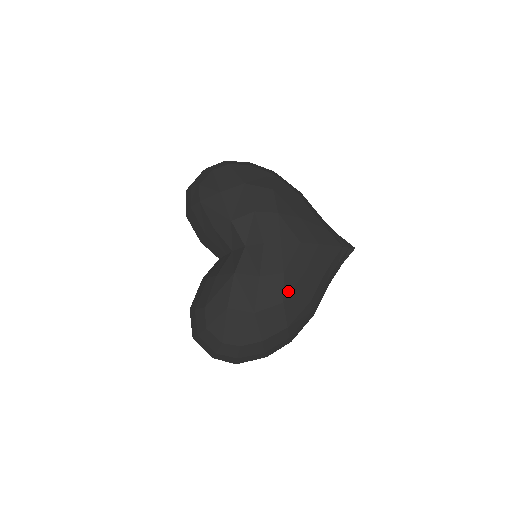
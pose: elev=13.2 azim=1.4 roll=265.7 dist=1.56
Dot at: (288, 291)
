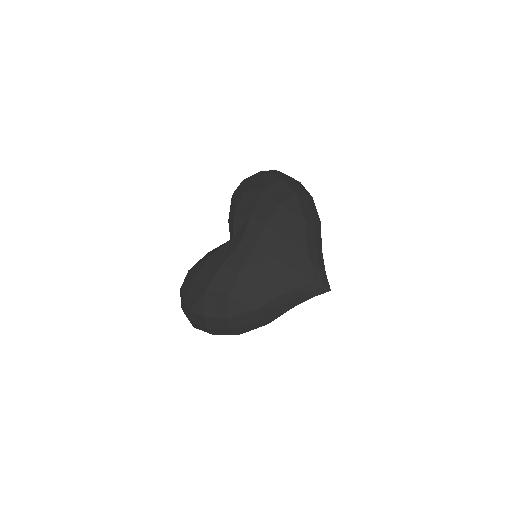
Dot at: (237, 289)
